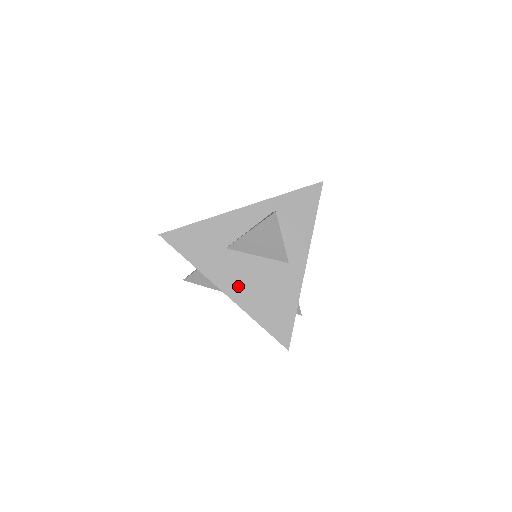
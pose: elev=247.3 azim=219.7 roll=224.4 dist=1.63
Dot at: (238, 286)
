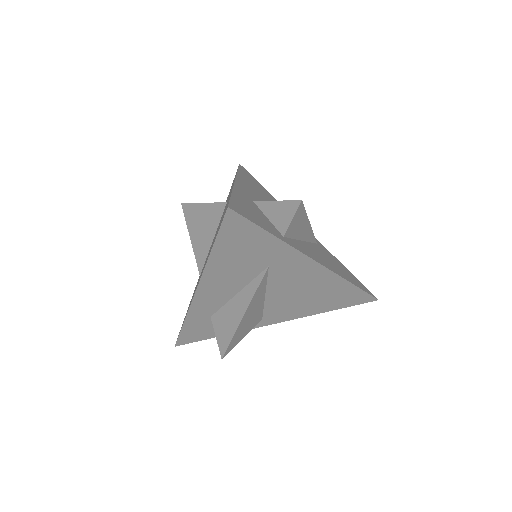
Dot at: occluded
